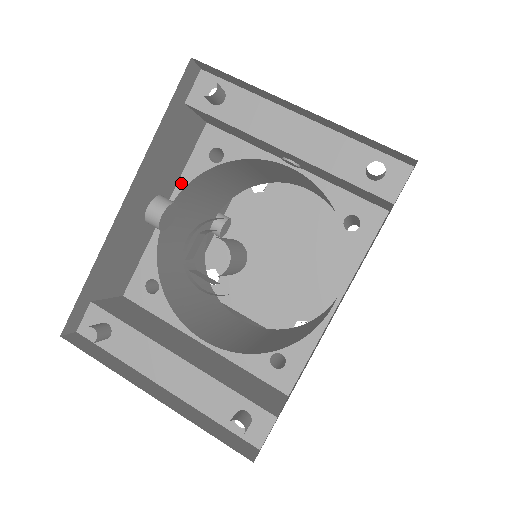
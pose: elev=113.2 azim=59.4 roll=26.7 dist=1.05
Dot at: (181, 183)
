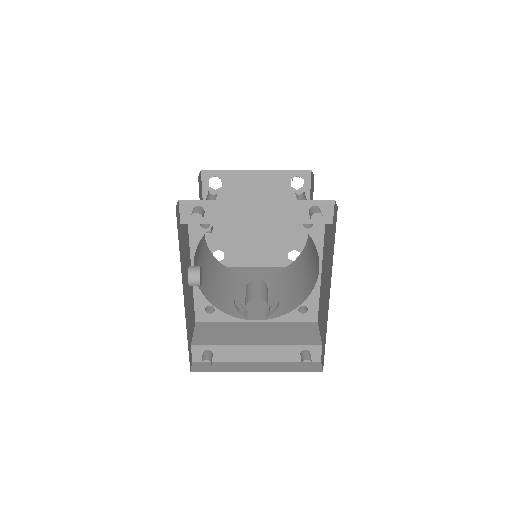
Dot at: (192, 249)
